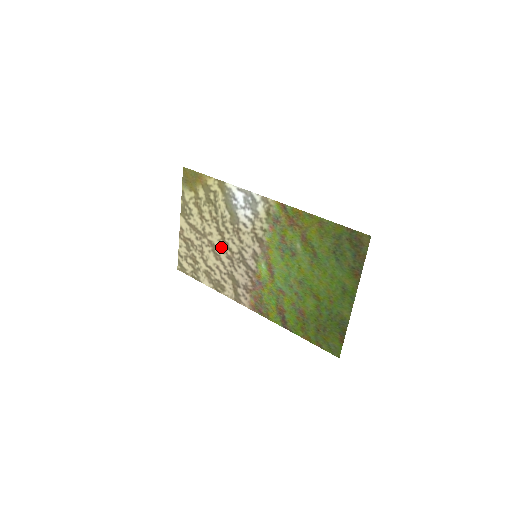
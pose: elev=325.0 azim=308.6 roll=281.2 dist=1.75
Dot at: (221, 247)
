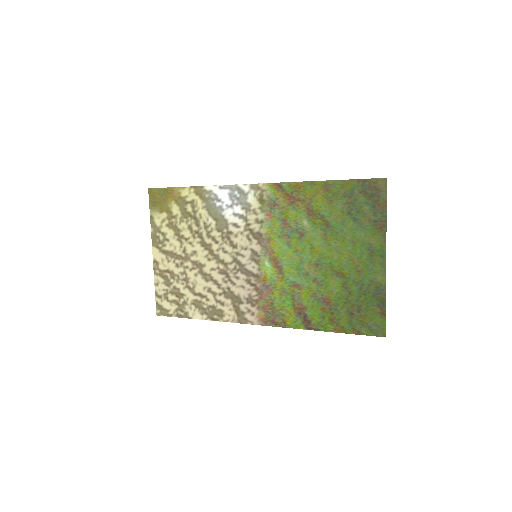
Dot at: (210, 263)
